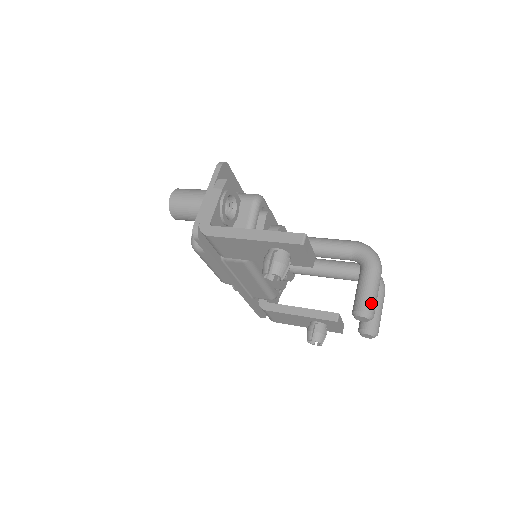
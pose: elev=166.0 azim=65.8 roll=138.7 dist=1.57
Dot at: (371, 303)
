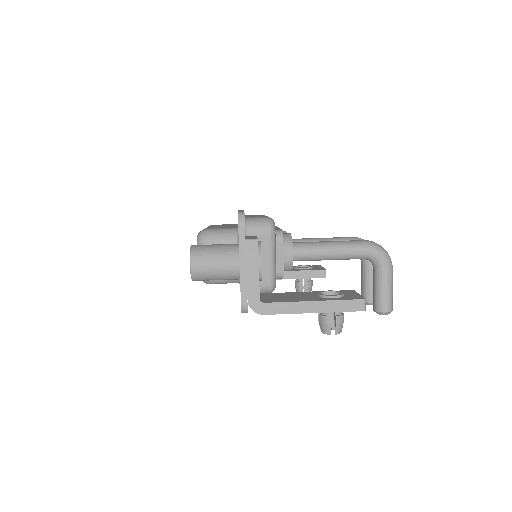
Dot at: (391, 302)
